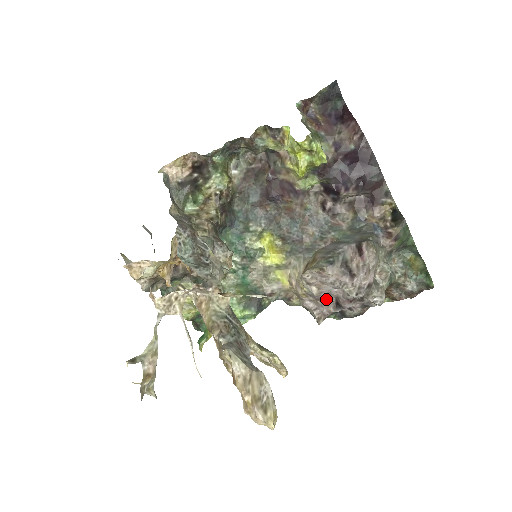
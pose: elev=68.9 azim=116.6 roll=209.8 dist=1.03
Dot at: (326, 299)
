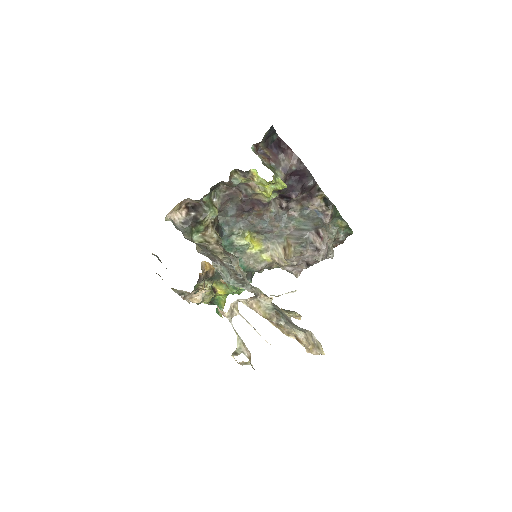
Dot at: (300, 264)
